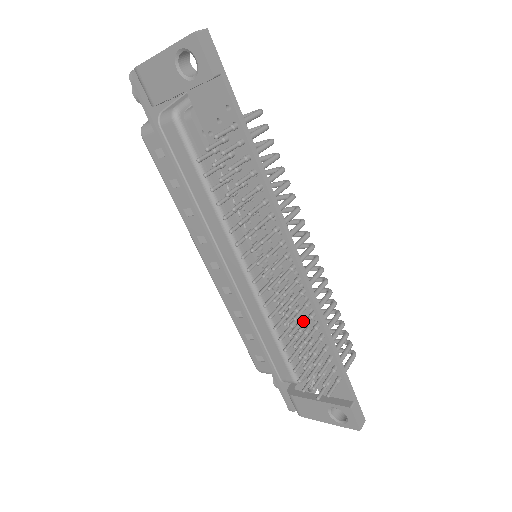
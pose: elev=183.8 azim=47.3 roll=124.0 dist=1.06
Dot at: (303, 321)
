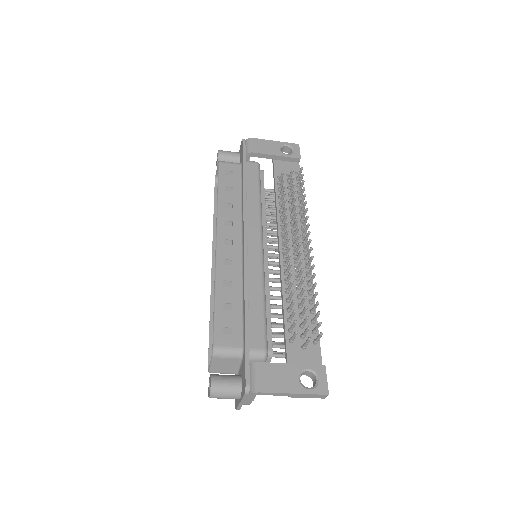
Dot at: (300, 287)
